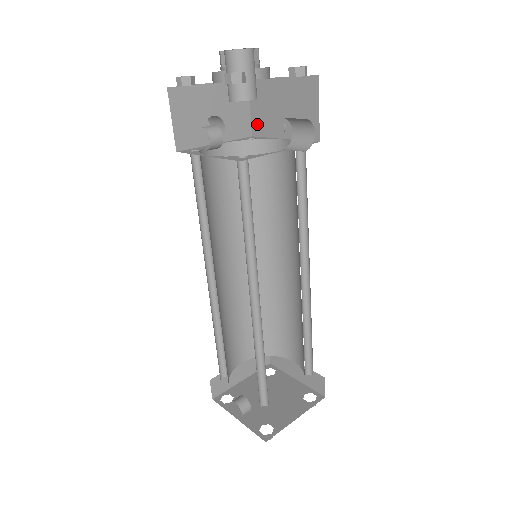
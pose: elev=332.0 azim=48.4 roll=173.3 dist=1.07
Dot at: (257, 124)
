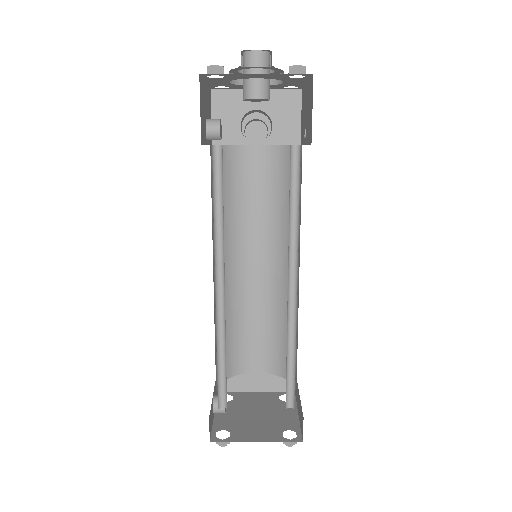
Dot at: (302, 132)
